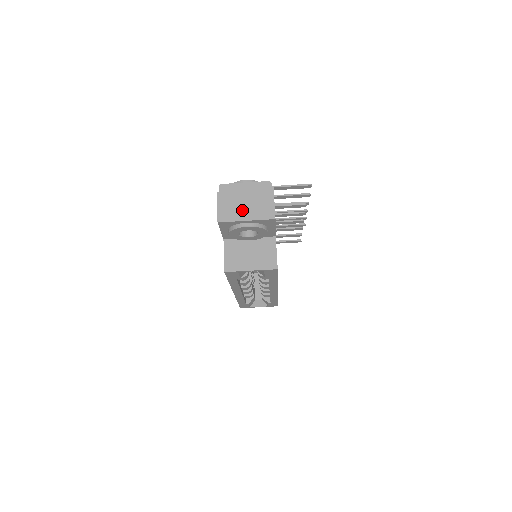
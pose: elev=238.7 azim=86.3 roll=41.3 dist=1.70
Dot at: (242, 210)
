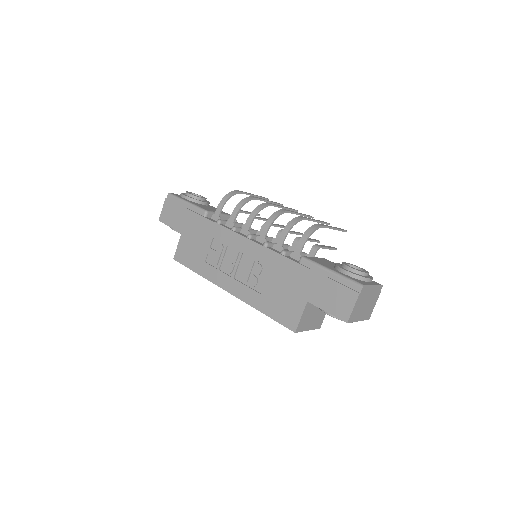
Dot at: (362, 312)
